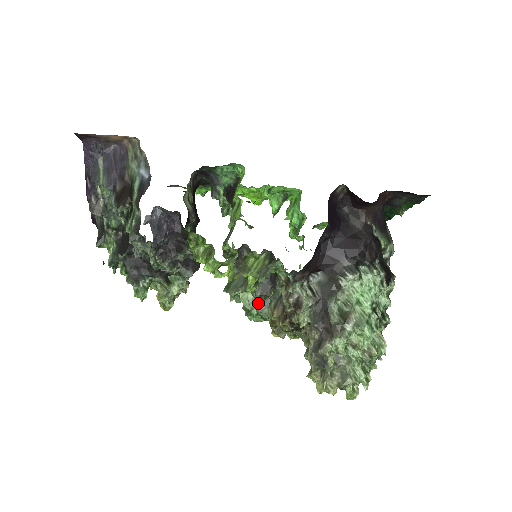
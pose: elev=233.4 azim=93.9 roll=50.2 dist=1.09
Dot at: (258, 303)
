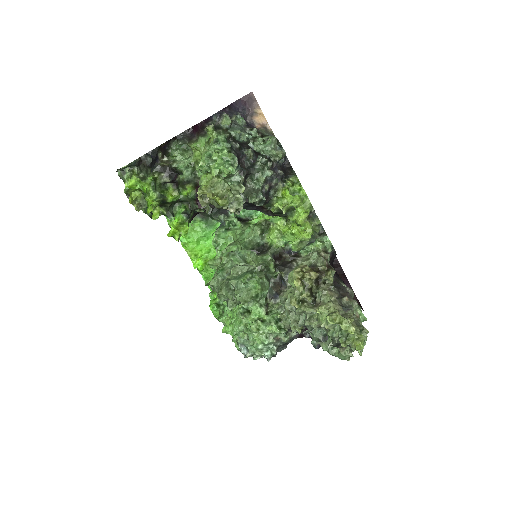
Dot at: (265, 272)
